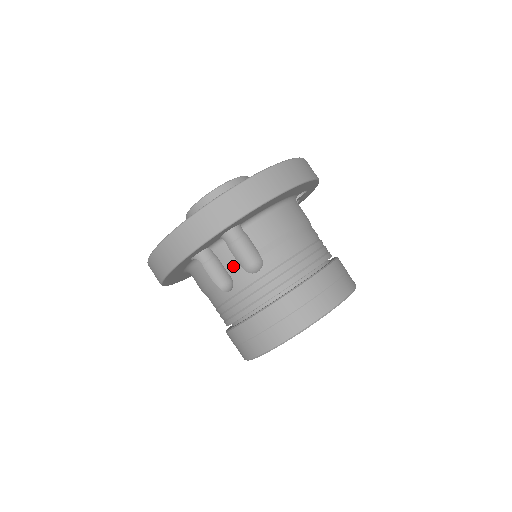
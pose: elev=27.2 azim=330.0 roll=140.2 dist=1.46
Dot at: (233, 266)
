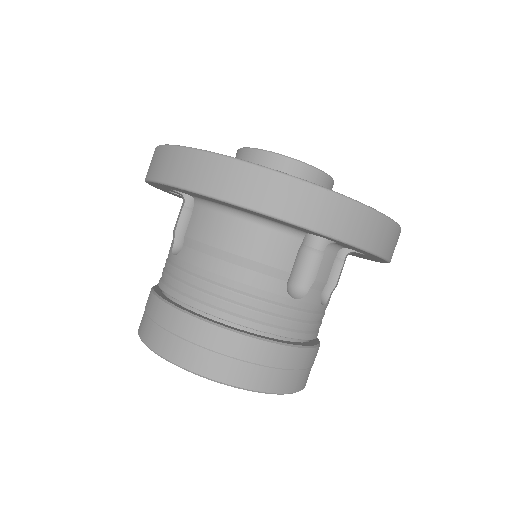
Dot at: (174, 230)
